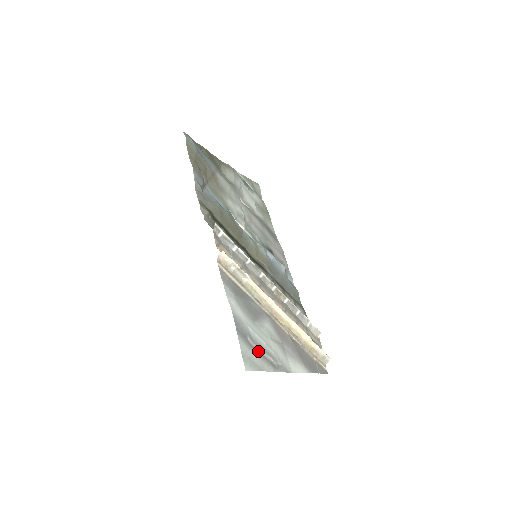
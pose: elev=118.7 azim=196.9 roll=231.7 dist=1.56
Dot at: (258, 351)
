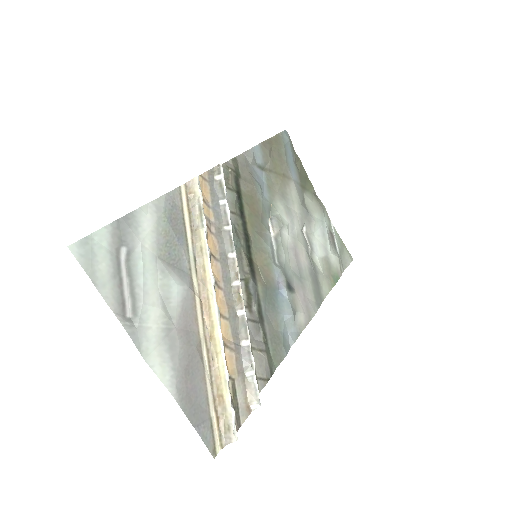
Dot at: (120, 273)
